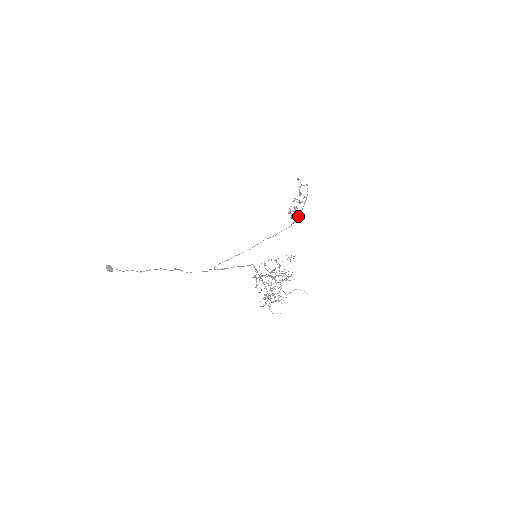
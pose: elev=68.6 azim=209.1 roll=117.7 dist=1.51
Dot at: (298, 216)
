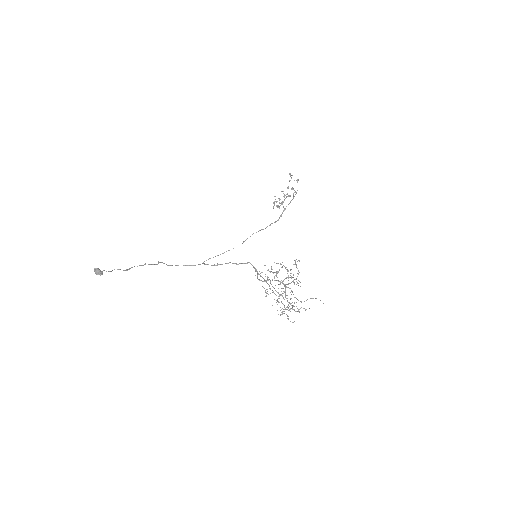
Dot at: (285, 209)
